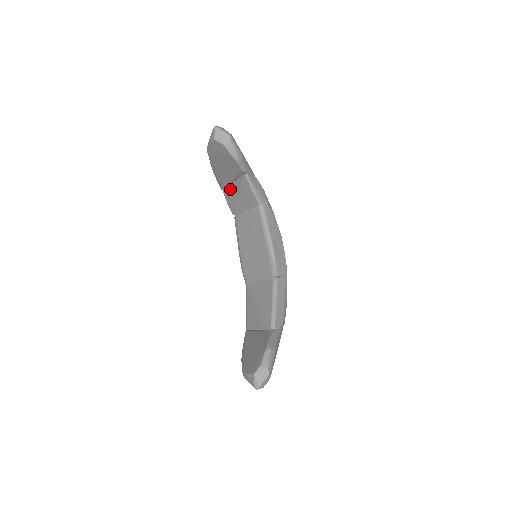
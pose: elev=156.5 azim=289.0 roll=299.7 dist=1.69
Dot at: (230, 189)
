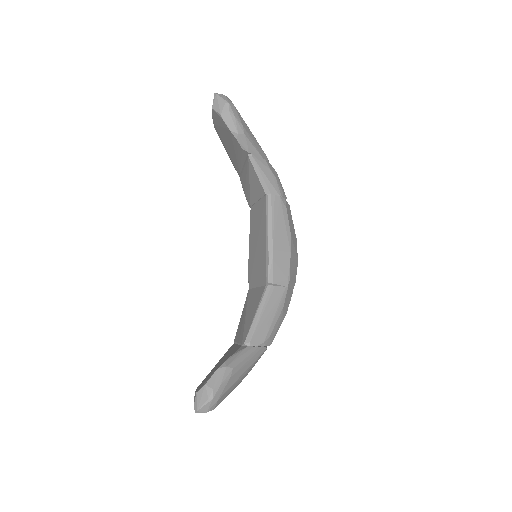
Dot at: (243, 175)
